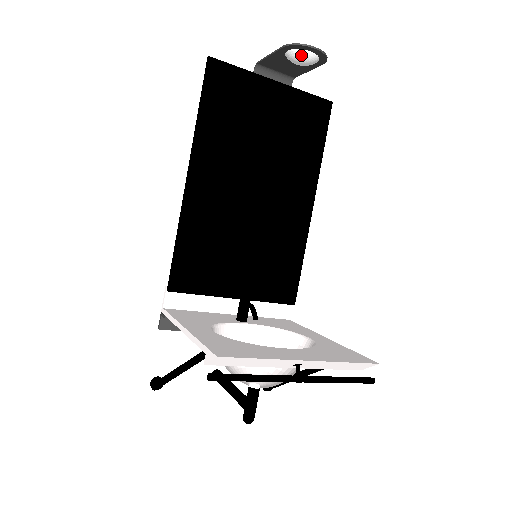
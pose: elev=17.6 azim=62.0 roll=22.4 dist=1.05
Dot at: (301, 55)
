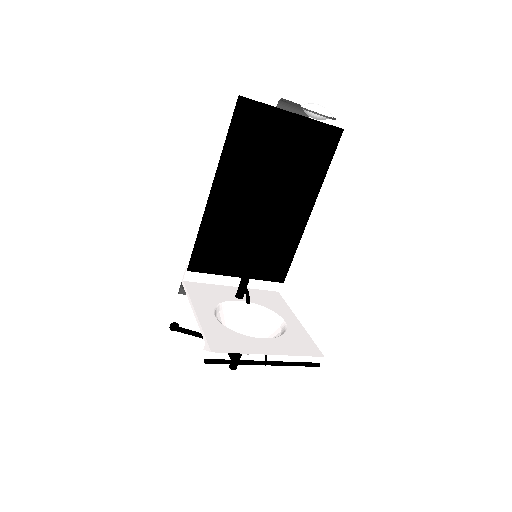
Dot at: (314, 116)
